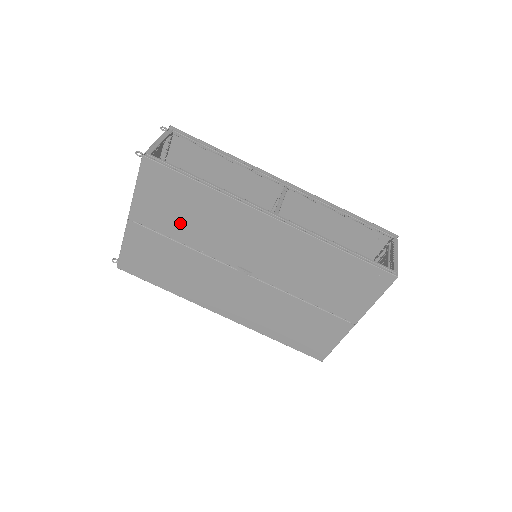
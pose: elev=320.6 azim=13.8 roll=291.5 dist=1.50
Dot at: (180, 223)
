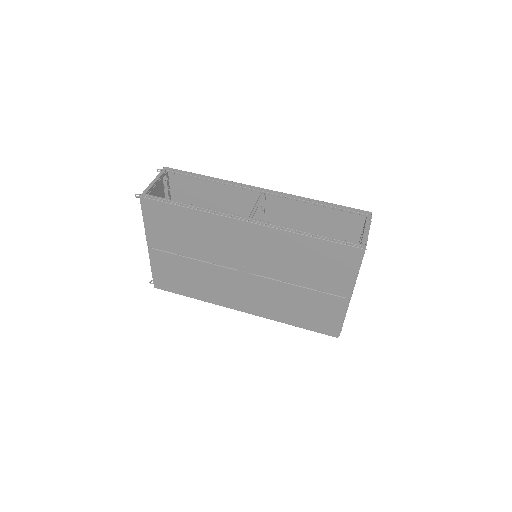
Dot at: (183, 242)
